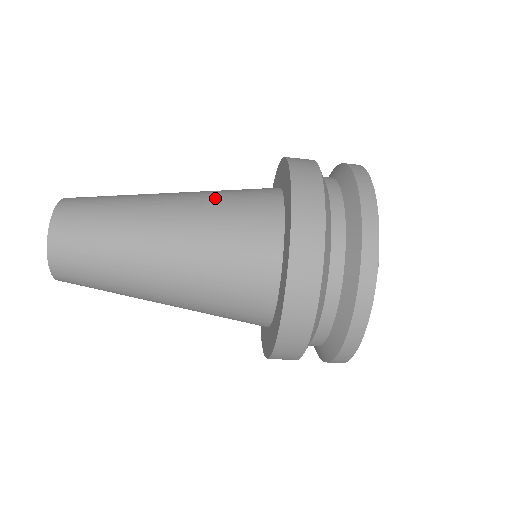
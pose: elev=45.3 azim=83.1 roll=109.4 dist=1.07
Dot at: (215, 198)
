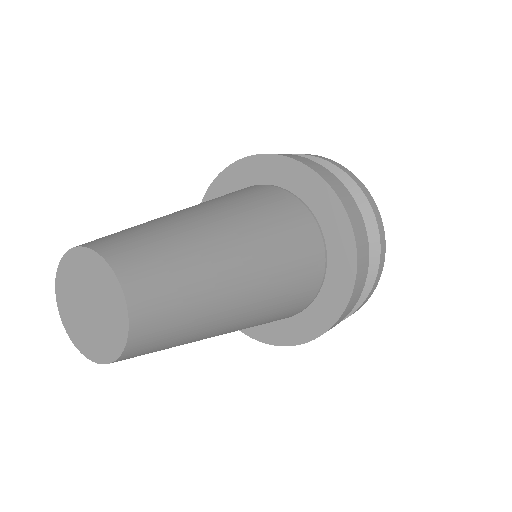
Dot at: (279, 301)
